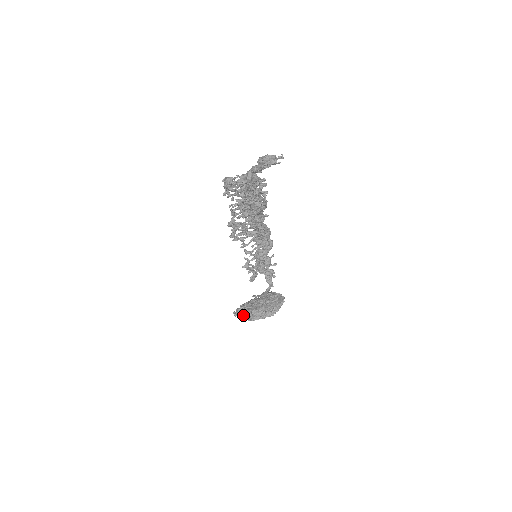
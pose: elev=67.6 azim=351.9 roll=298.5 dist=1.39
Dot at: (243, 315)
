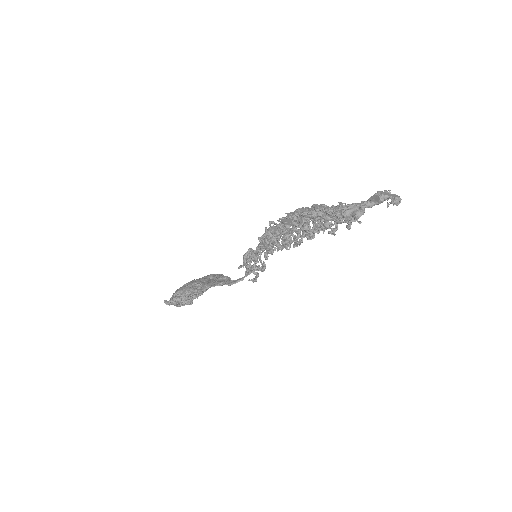
Dot at: (183, 303)
